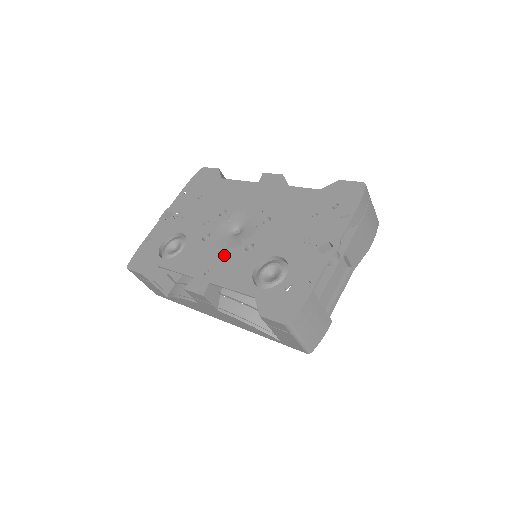
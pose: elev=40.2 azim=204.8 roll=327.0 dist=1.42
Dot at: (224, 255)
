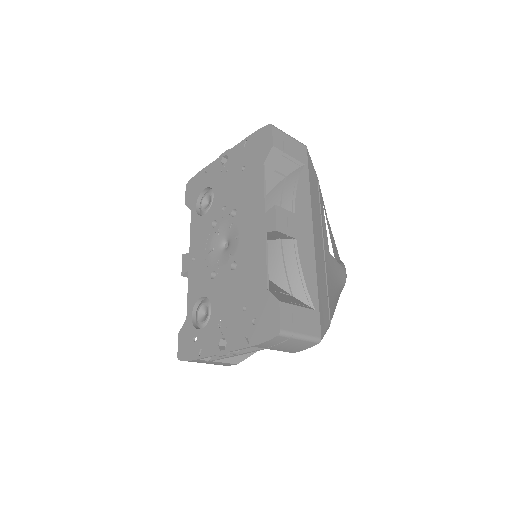
Dot at: (205, 259)
